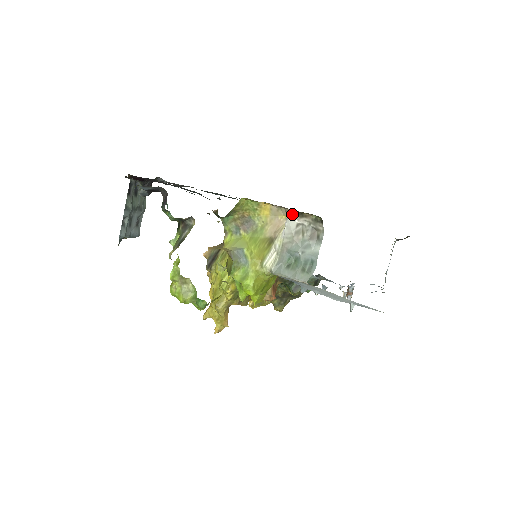
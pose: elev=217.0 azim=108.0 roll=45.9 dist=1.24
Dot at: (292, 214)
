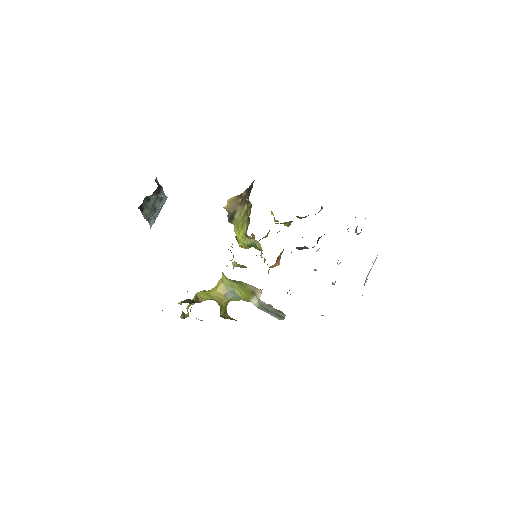
Dot at: occluded
